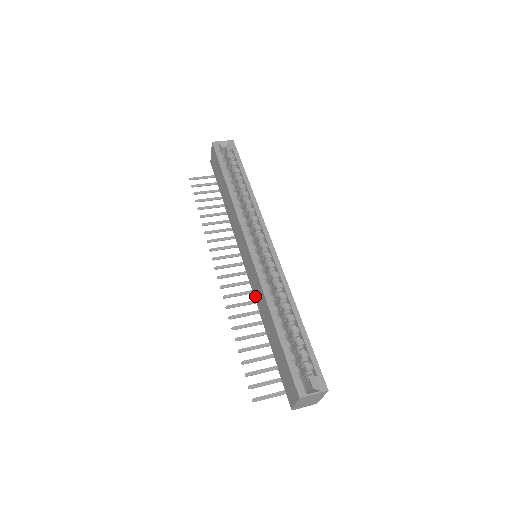
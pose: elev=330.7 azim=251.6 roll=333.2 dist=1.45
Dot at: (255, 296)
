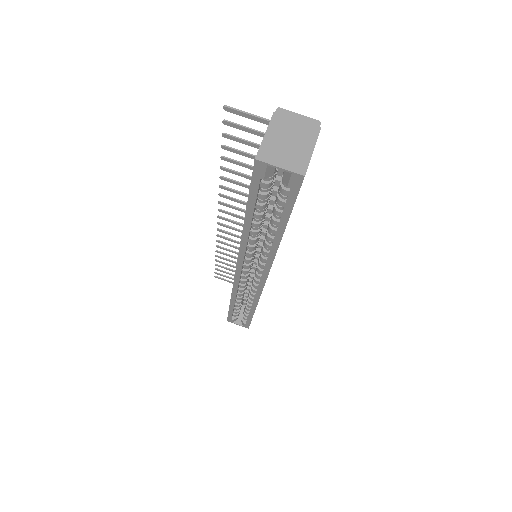
Dot at: occluded
